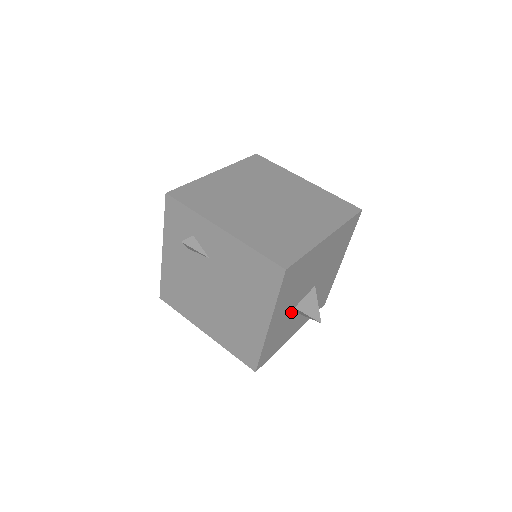
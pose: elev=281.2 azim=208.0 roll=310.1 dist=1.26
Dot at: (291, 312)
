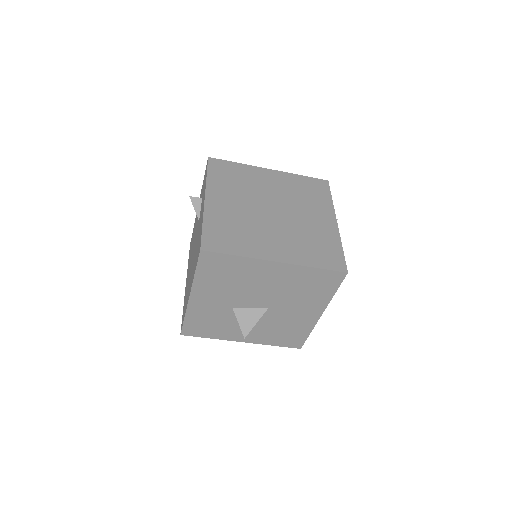
Dot at: (228, 309)
